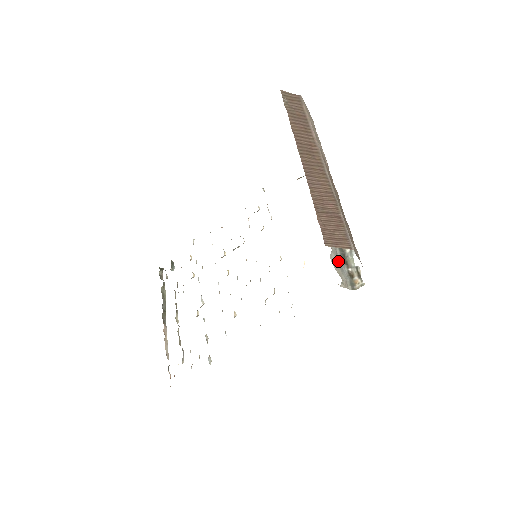
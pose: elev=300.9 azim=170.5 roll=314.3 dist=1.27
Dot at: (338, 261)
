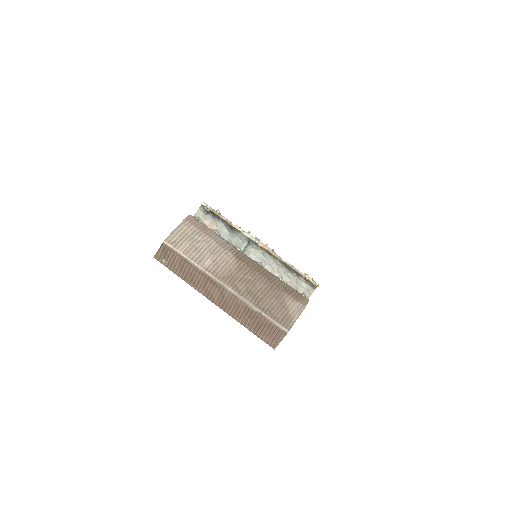
Dot at: (293, 281)
